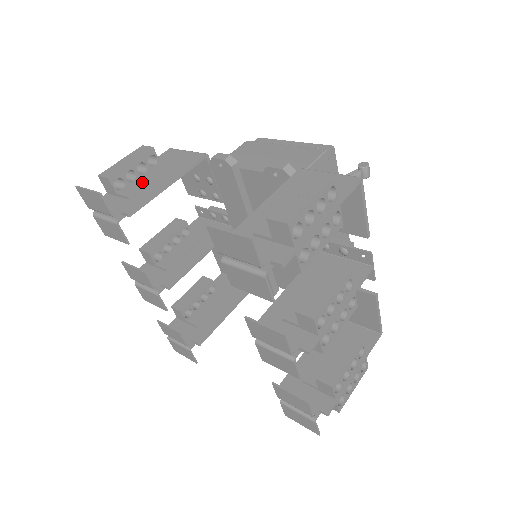
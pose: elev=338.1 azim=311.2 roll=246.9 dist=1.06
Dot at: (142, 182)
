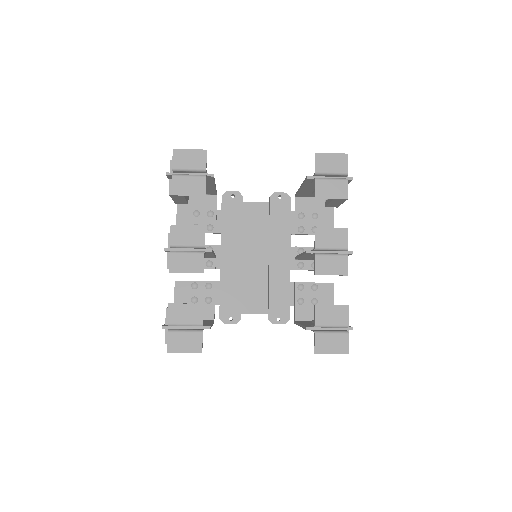
Dot at: occluded
